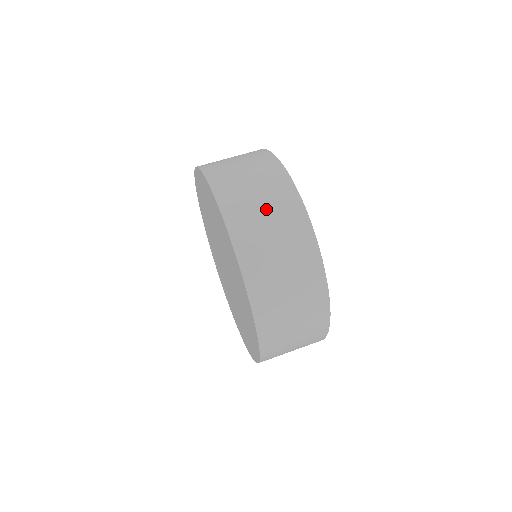
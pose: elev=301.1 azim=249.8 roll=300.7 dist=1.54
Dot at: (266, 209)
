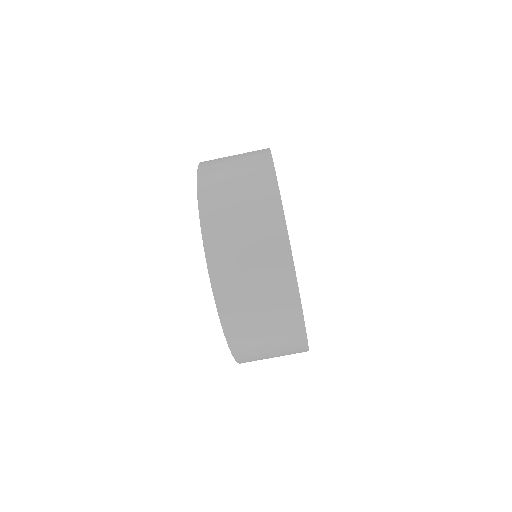
Dot at: (276, 356)
